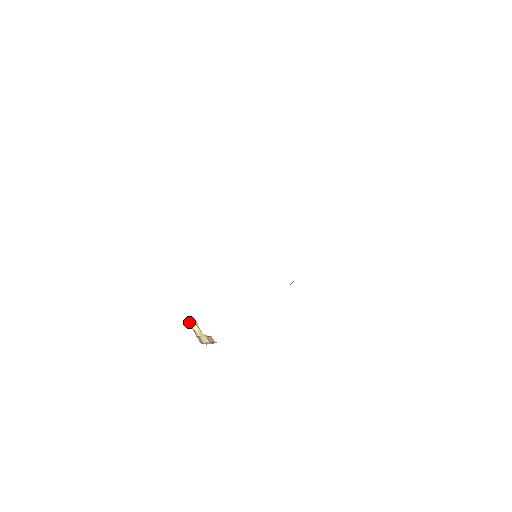
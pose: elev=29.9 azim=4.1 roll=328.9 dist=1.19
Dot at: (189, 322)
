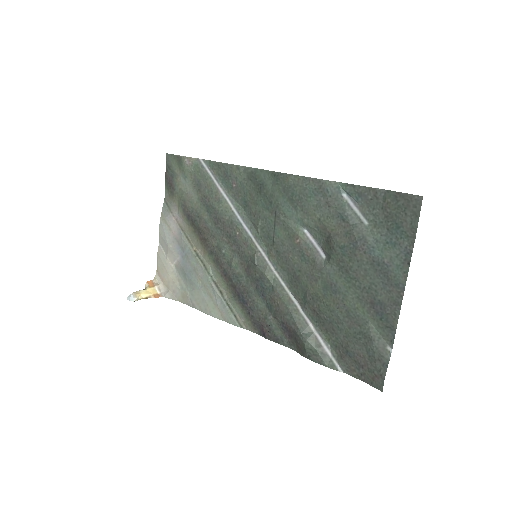
Dot at: (137, 300)
